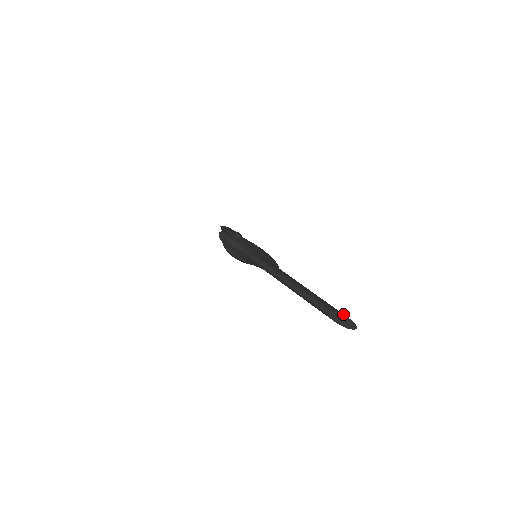
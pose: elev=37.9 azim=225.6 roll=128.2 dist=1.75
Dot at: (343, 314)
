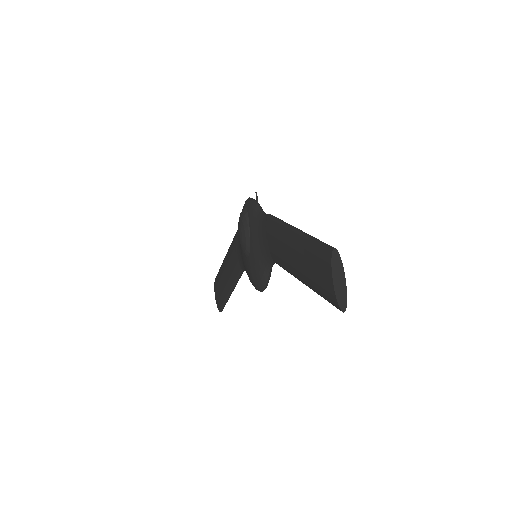
Dot at: (343, 277)
